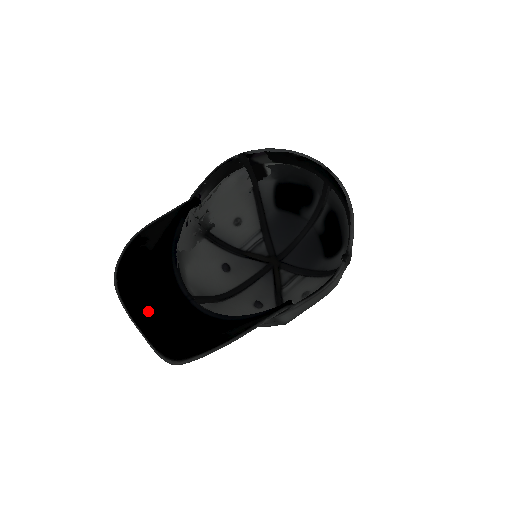
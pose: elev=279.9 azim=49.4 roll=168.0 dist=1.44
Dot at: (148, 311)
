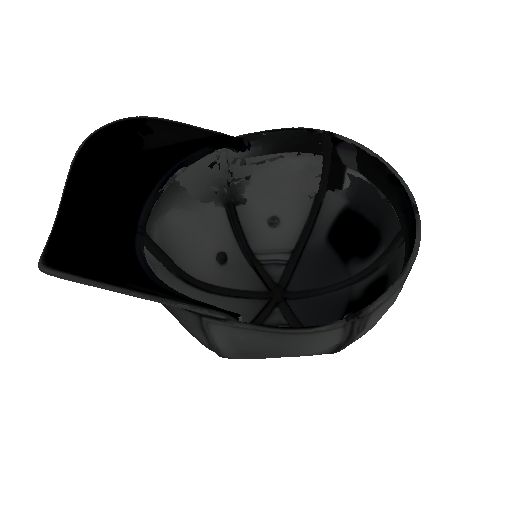
Dot at: (85, 205)
